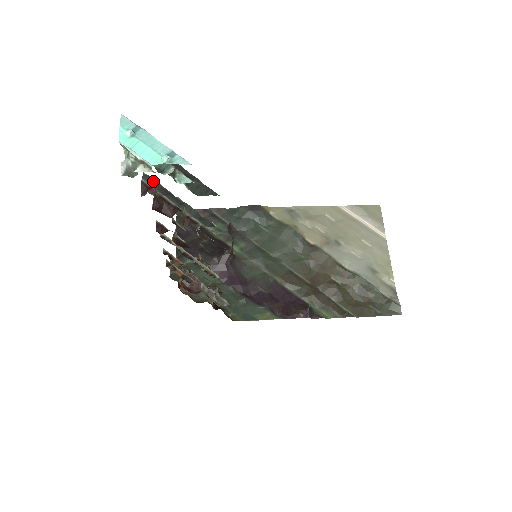
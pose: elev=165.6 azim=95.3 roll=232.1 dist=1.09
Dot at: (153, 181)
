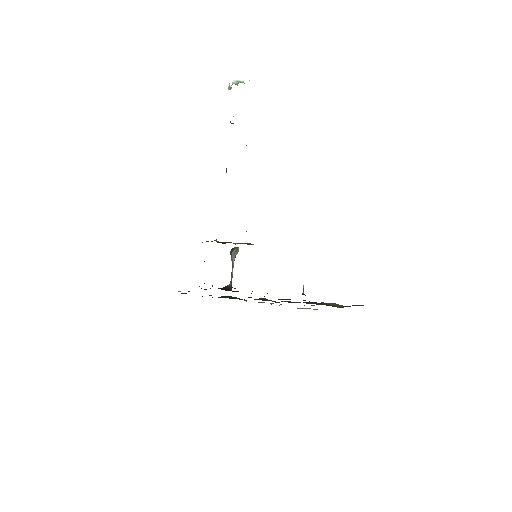
Dot at: occluded
